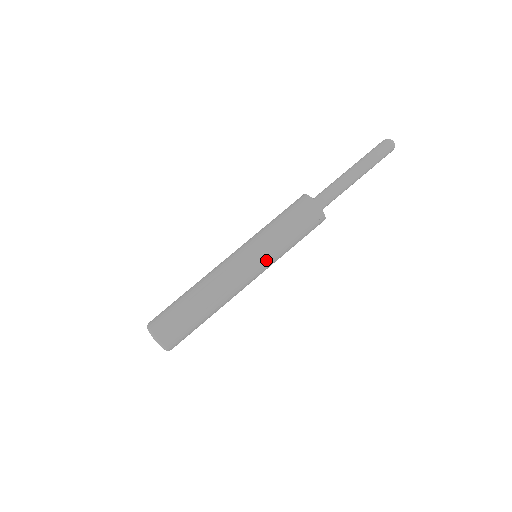
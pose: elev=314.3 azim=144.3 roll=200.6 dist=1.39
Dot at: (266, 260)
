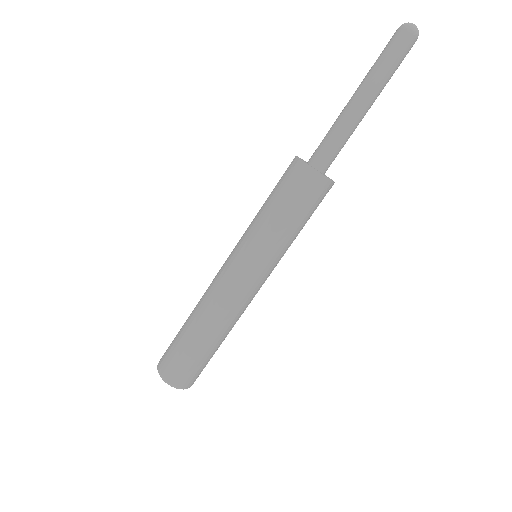
Dot at: (265, 263)
